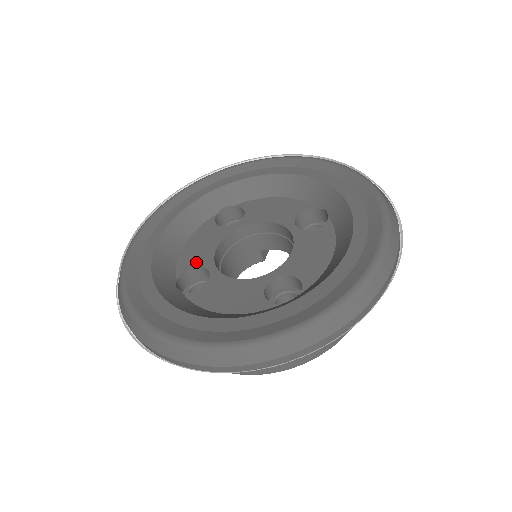
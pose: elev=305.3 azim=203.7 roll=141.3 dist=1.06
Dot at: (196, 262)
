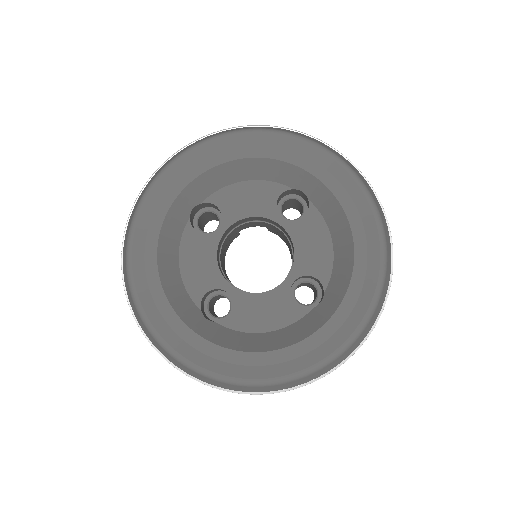
Dot at: (207, 285)
